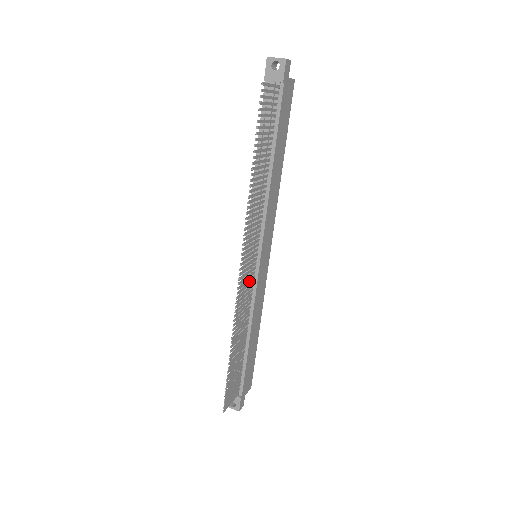
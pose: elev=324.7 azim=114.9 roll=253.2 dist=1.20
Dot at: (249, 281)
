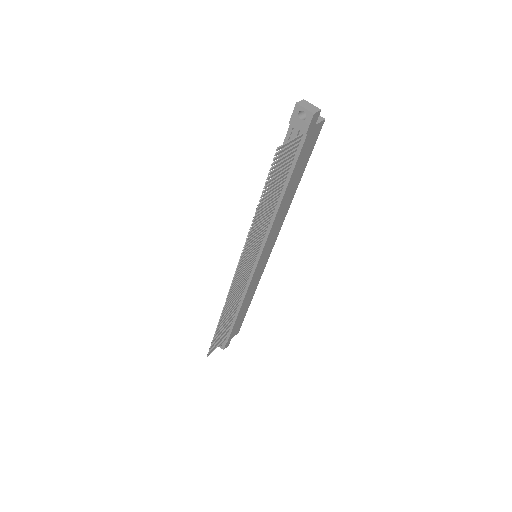
Dot at: (244, 278)
